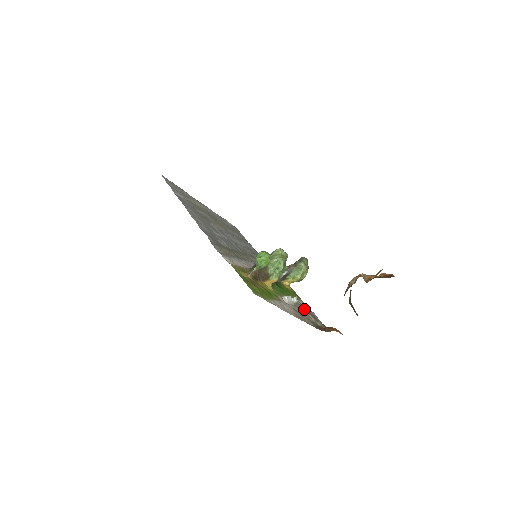
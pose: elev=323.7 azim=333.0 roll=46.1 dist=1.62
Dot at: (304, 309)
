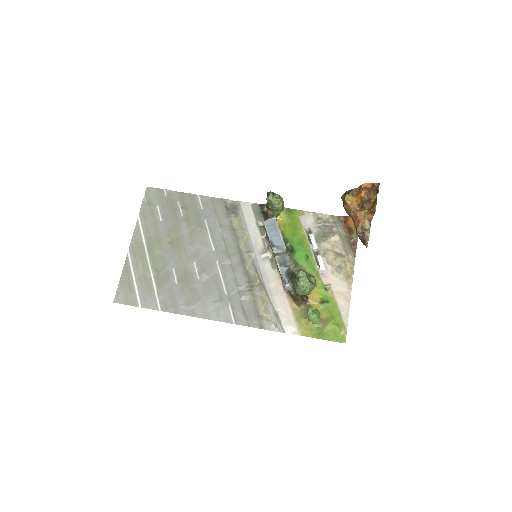
Dot at: (322, 236)
